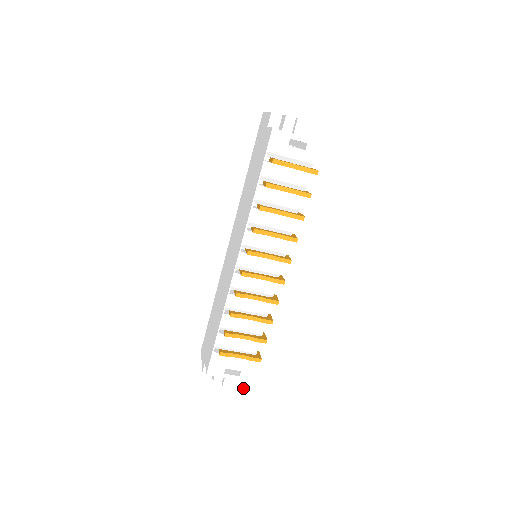
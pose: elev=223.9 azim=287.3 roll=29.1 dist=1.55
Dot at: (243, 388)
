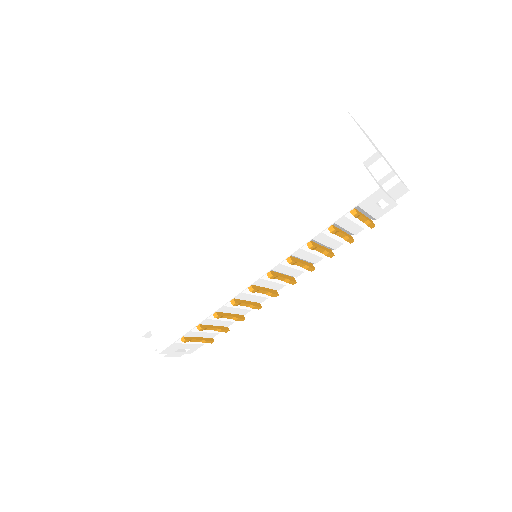
Dot at: (180, 356)
